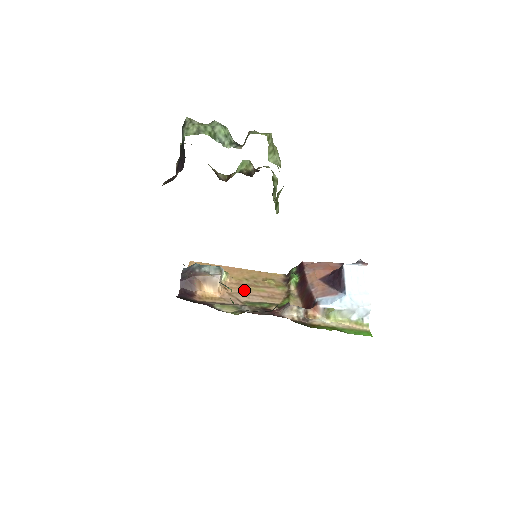
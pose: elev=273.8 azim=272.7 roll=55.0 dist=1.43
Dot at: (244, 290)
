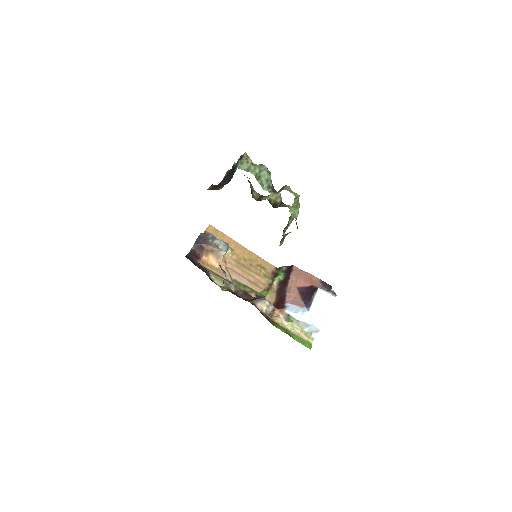
Dot at: (238, 269)
